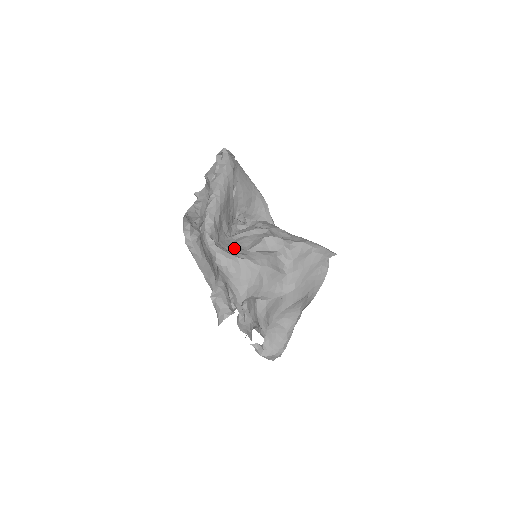
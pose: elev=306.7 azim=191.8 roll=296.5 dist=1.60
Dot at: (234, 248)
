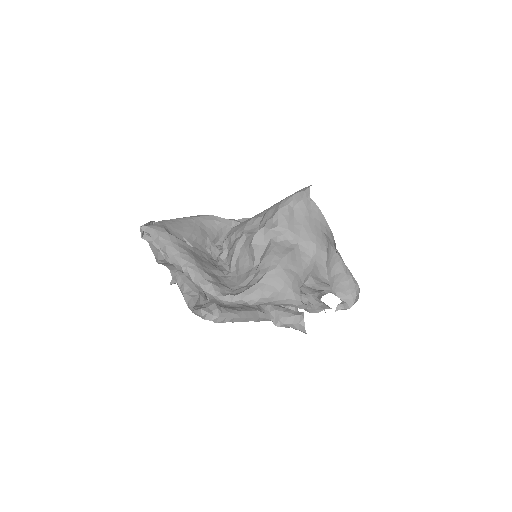
Dot at: (245, 278)
